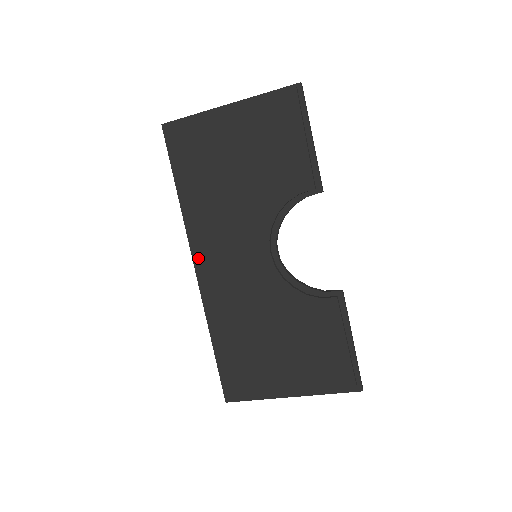
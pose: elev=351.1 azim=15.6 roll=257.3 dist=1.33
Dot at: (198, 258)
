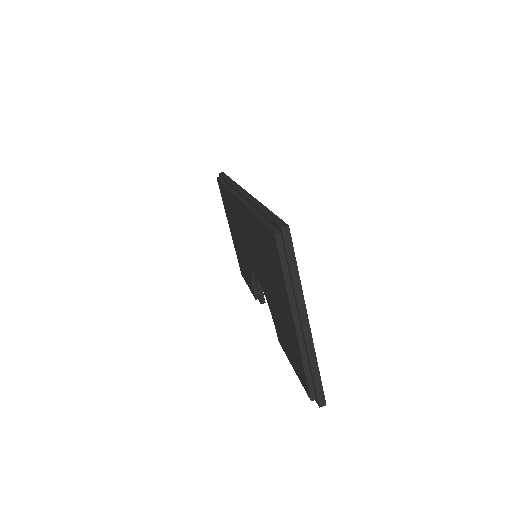
Dot at: (239, 203)
